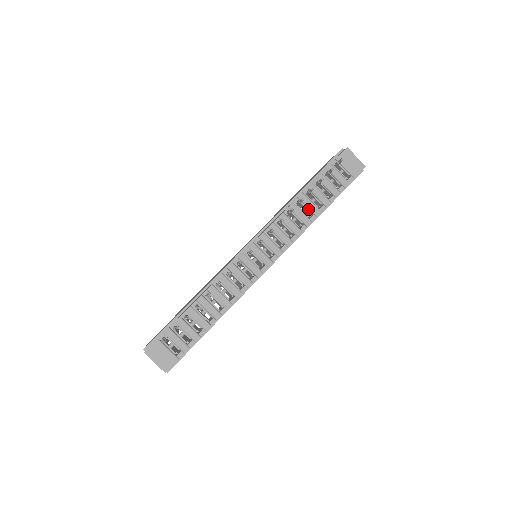
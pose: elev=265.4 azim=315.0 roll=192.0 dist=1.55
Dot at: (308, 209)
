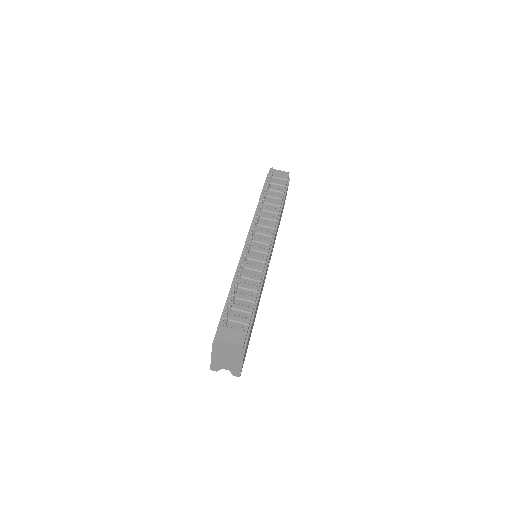
Dot at: (271, 205)
